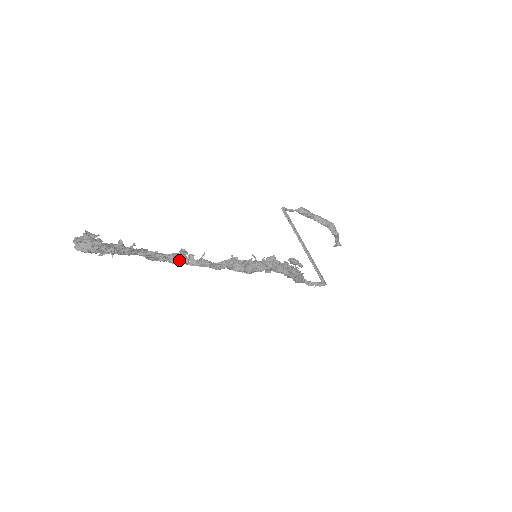
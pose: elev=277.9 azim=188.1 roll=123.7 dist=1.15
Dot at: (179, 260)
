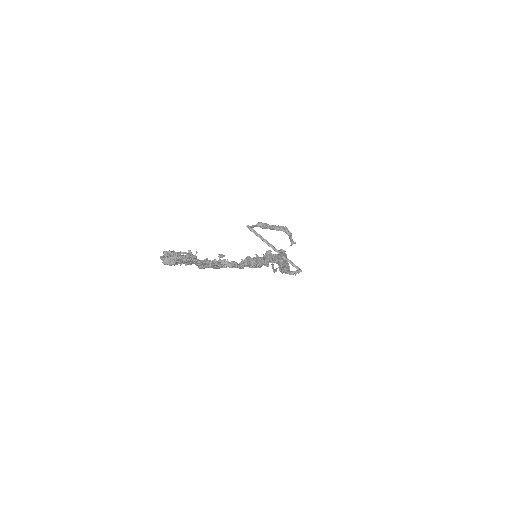
Dot at: (220, 263)
